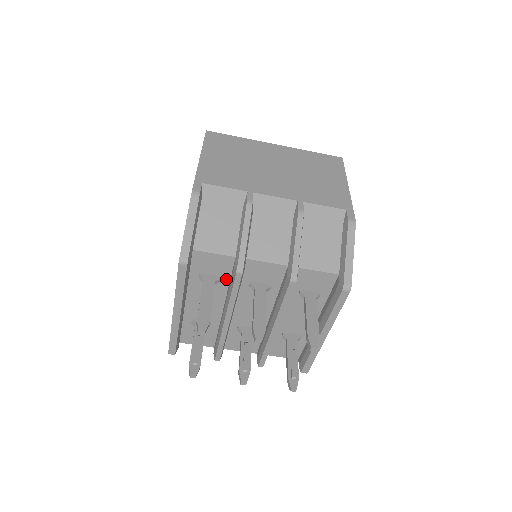
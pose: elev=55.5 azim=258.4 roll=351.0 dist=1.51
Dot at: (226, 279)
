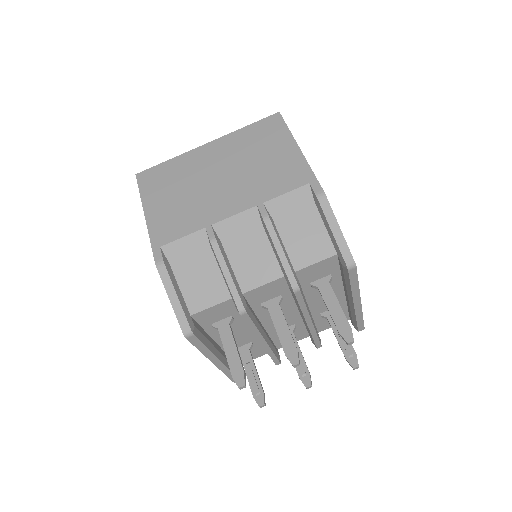
Dot at: (238, 314)
